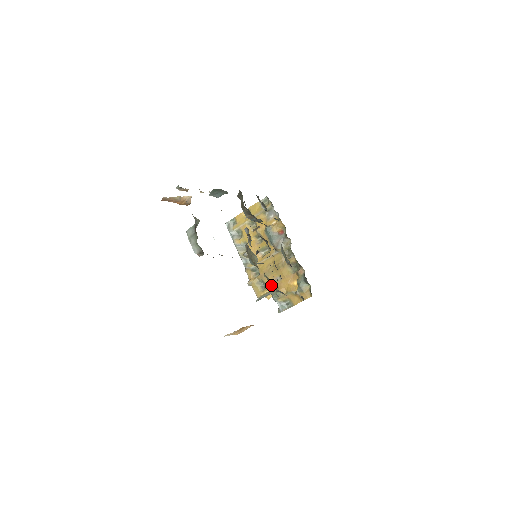
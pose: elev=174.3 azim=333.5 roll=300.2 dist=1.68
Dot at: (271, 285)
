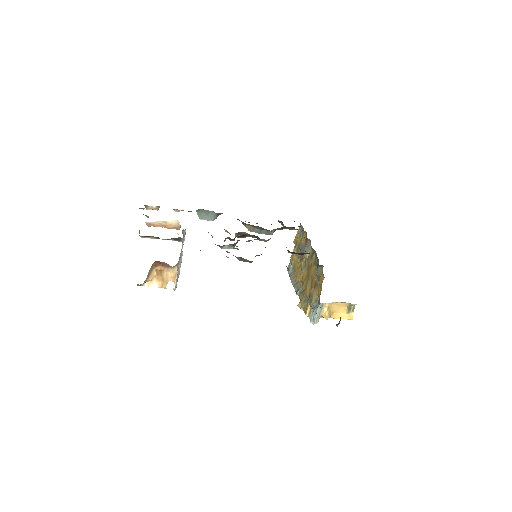
Dot at: occluded
